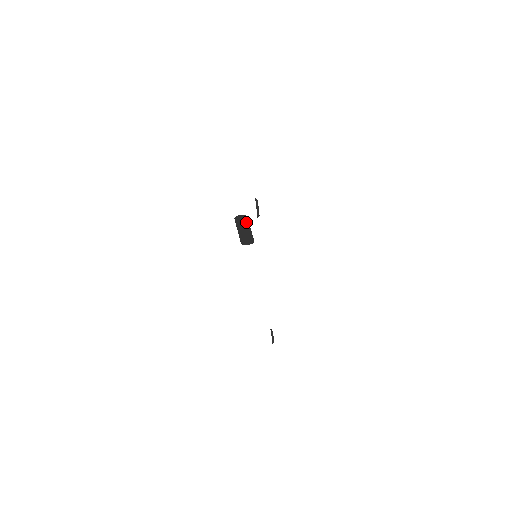
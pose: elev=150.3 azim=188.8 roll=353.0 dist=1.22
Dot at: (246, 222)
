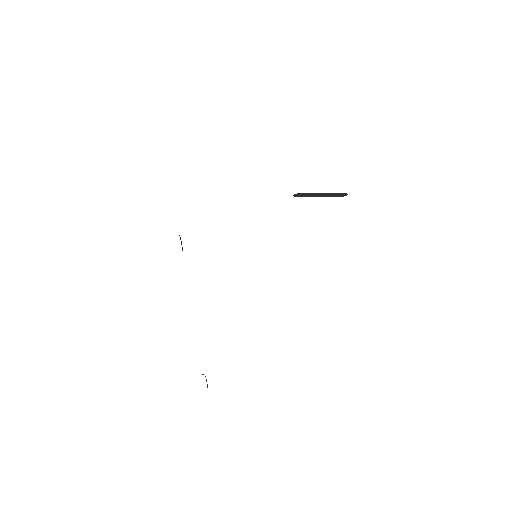
Dot at: (310, 193)
